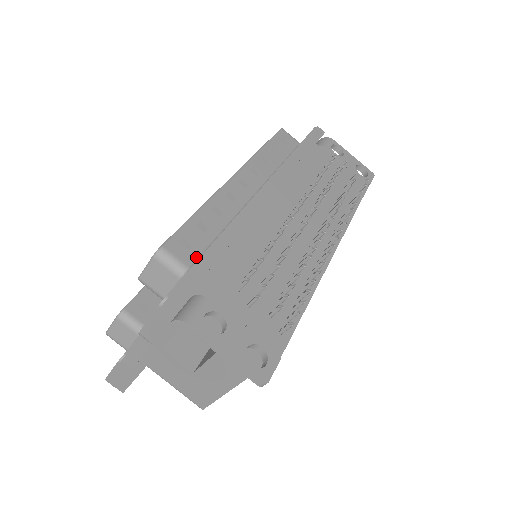
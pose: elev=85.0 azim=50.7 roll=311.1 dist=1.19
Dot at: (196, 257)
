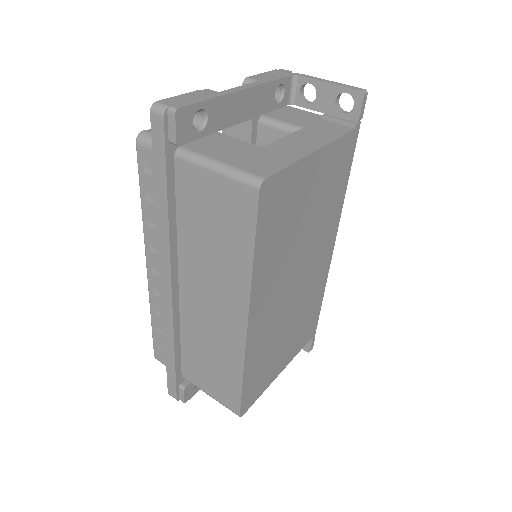
Dot at: occluded
